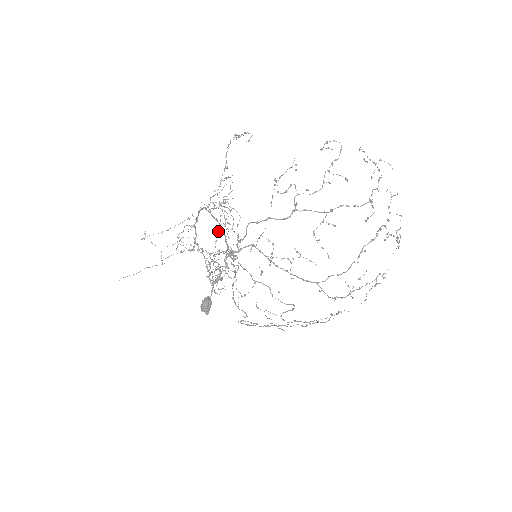
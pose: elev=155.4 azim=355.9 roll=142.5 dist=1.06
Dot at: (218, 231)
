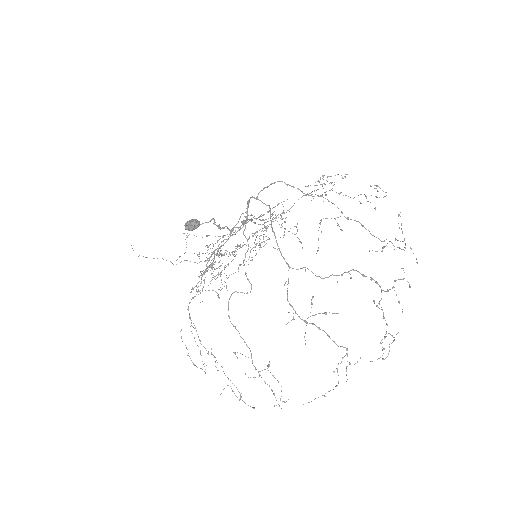
Dot at: occluded
